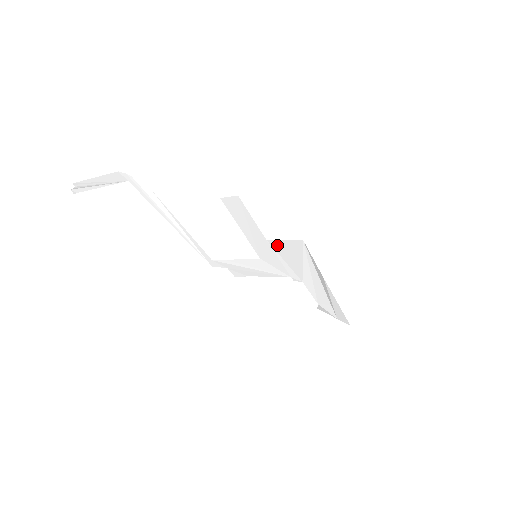
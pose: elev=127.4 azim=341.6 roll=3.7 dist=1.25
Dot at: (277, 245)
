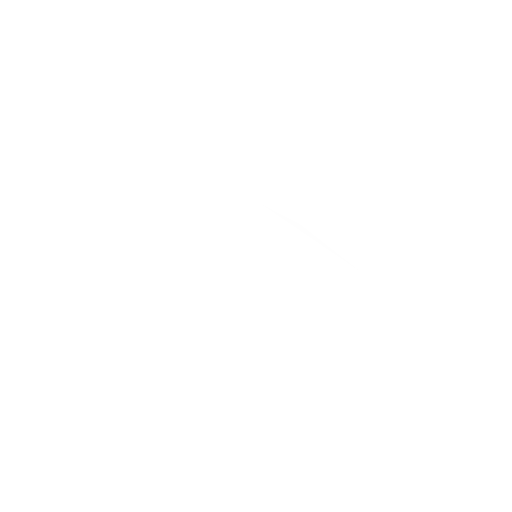
Dot at: (256, 229)
